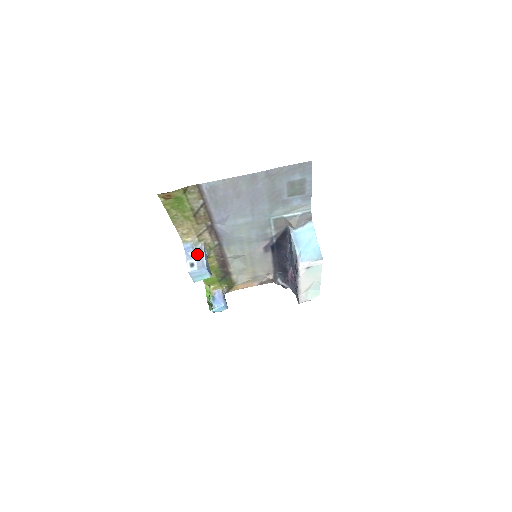
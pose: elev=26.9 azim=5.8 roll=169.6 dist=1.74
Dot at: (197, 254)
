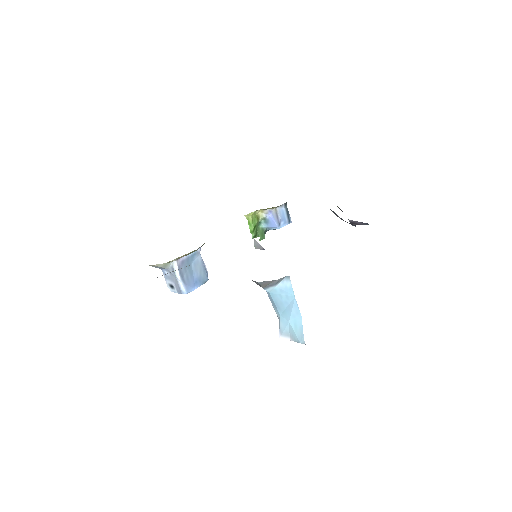
Dot at: (171, 276)
